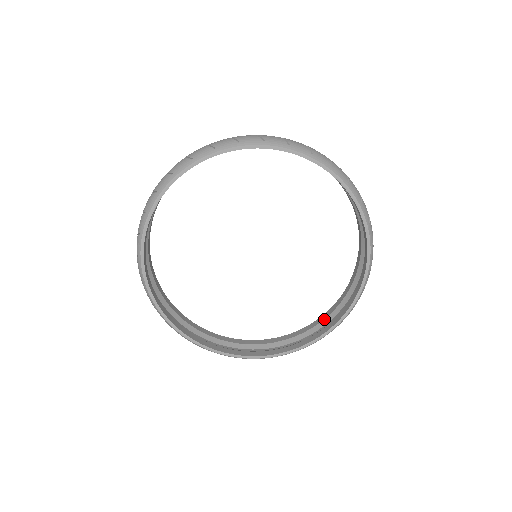
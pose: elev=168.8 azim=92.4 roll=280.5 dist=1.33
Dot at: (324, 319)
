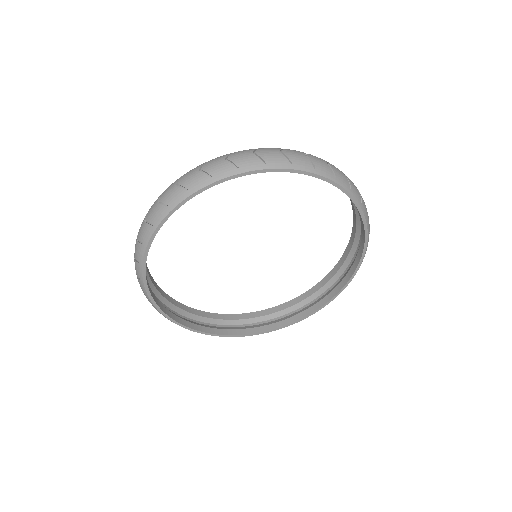
Dot at: (304, 299)
